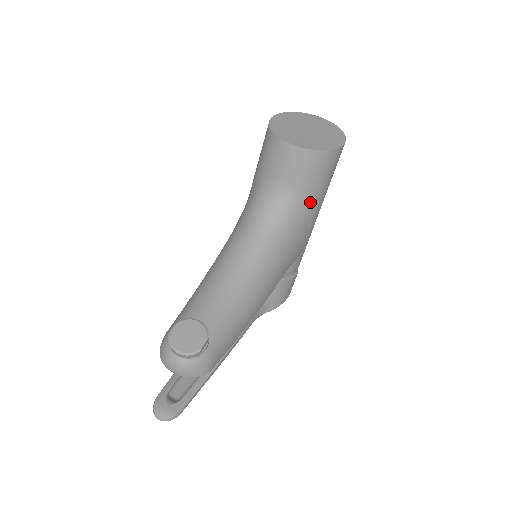
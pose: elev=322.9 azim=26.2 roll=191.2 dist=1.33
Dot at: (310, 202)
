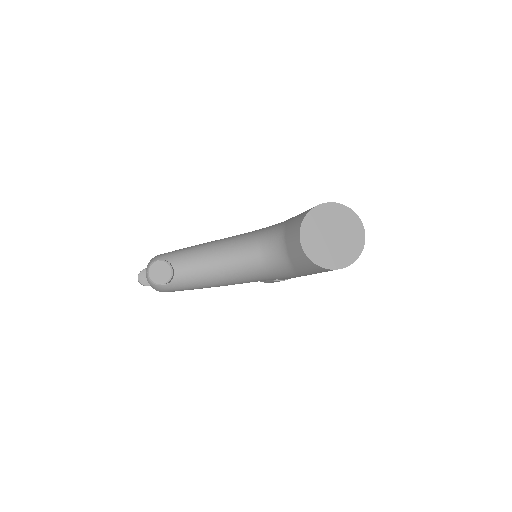
Dot at: (297, 270)
